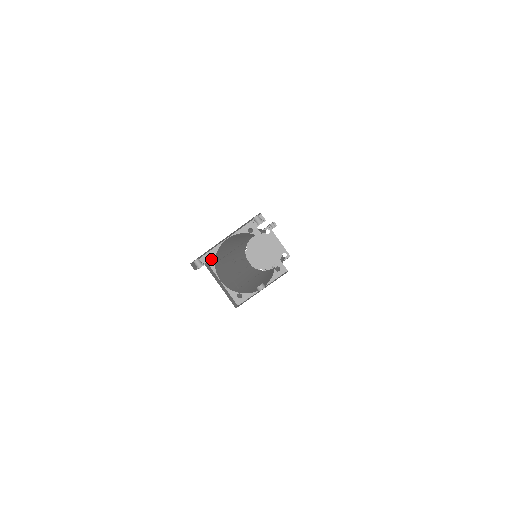
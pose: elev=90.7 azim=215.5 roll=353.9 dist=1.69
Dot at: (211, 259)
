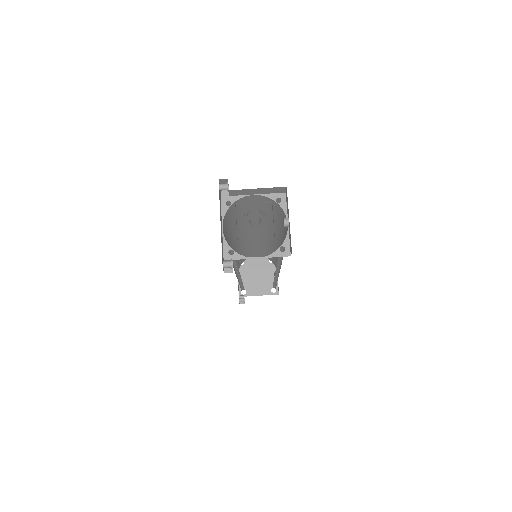
Dot at: (231, 256)
